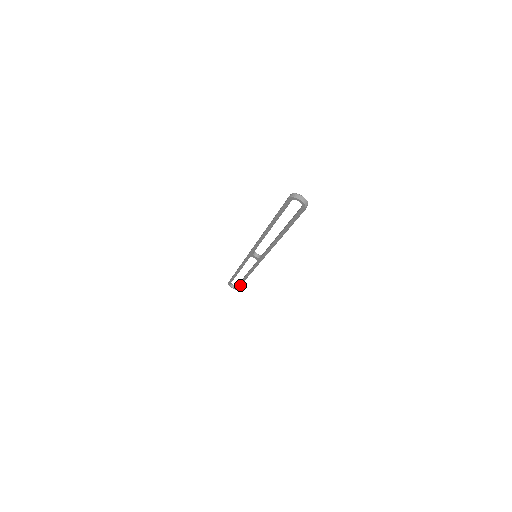
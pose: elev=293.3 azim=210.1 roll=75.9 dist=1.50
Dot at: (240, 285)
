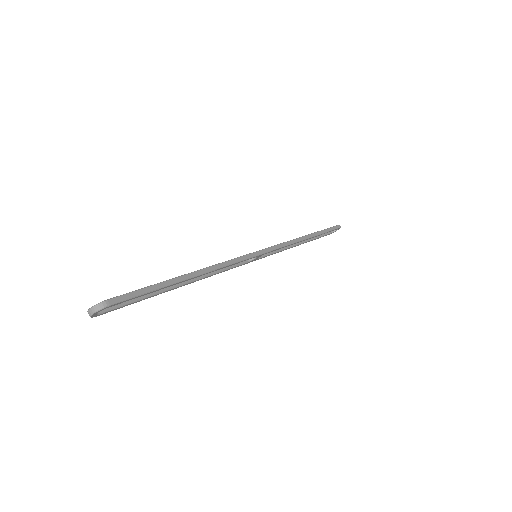
Dot at: (329, 231)
